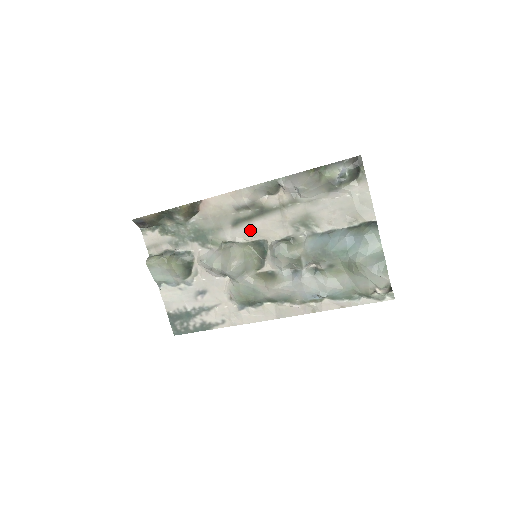
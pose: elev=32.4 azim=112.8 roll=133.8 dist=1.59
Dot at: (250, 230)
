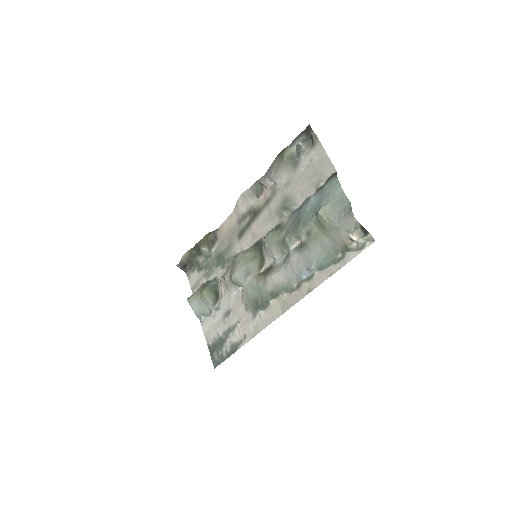
Dot at: (250, 235)
